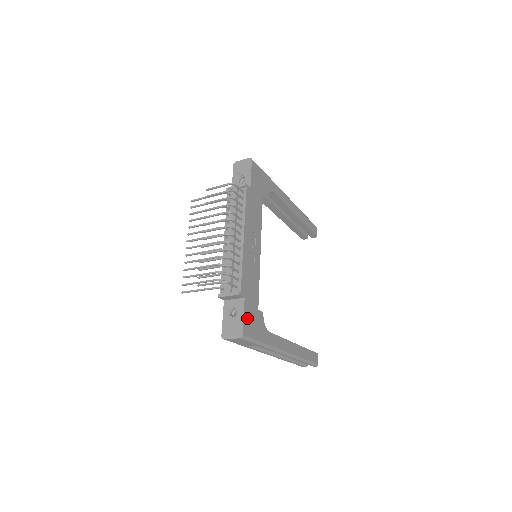
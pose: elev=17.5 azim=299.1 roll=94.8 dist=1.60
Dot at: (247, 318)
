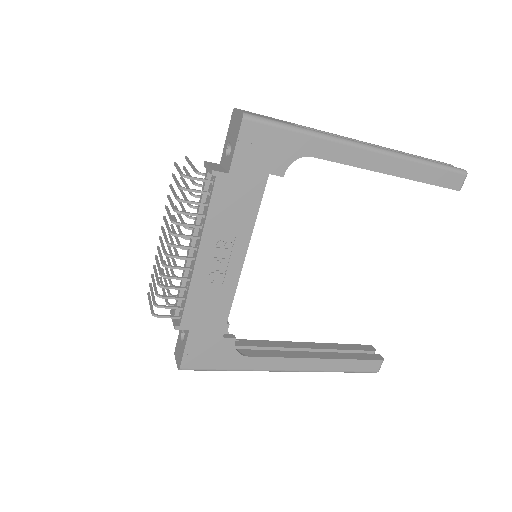
Dot at: (193, 351)
